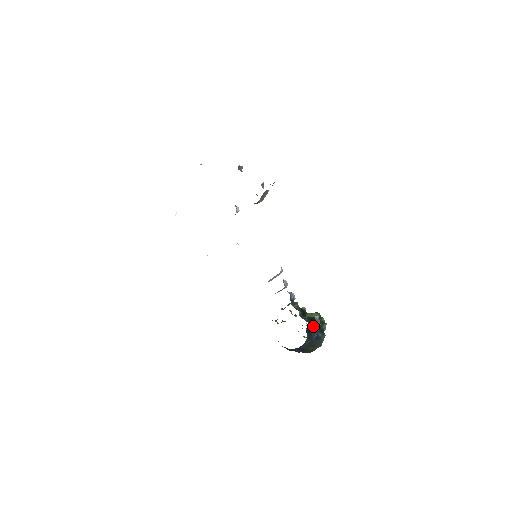
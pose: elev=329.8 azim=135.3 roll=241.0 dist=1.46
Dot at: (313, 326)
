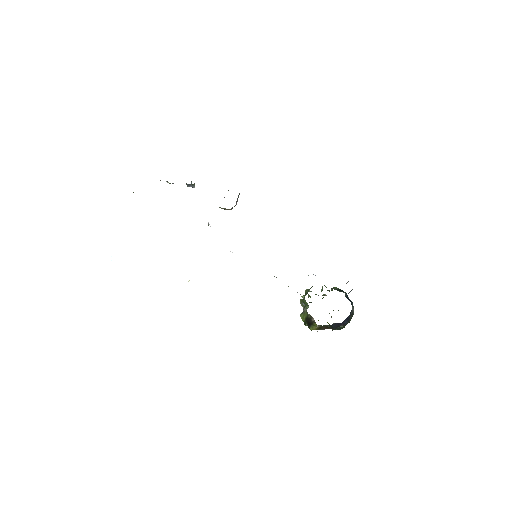
Dot at: occluded
